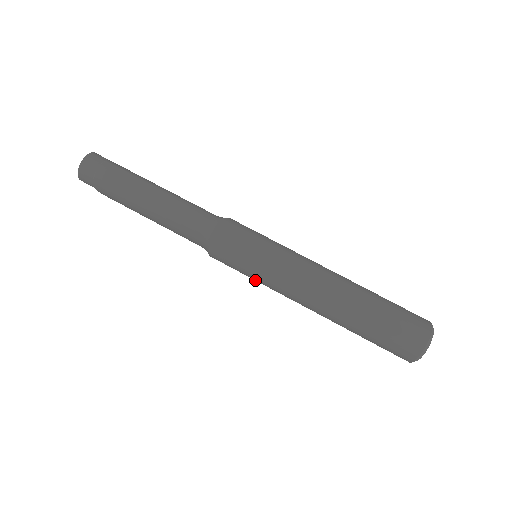
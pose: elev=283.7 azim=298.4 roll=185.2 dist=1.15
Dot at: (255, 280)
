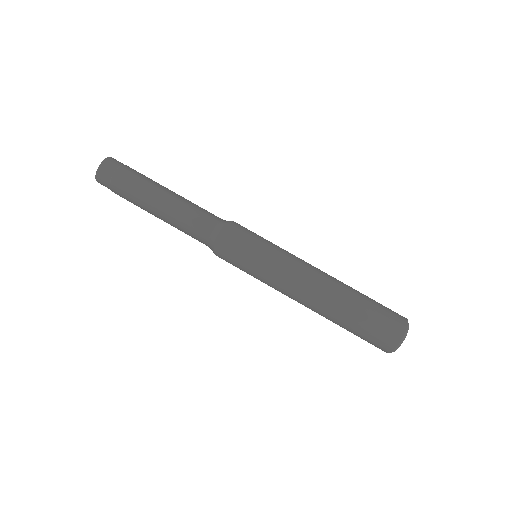
Dot at: (255, 277)
